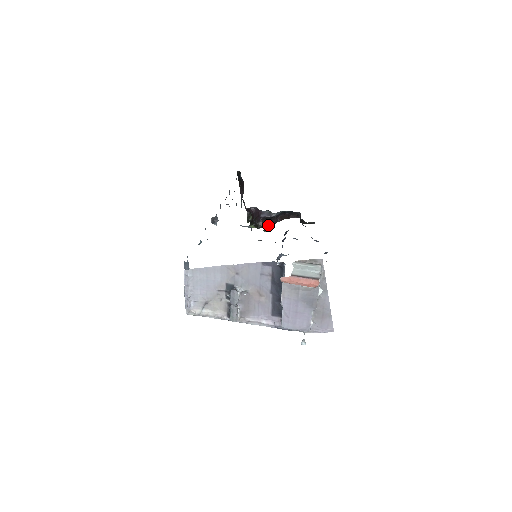
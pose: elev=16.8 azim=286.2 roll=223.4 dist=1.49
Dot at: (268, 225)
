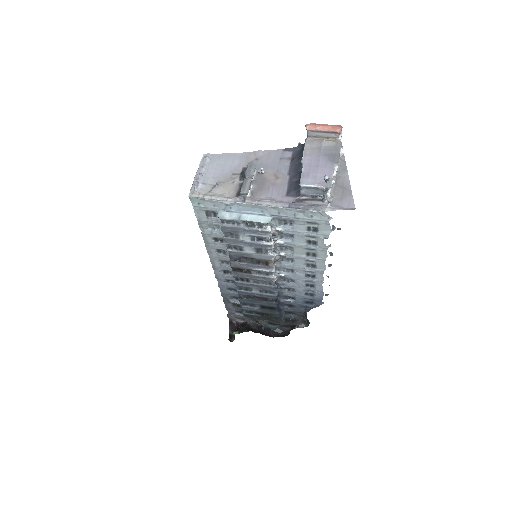
Dot at: (254, 332)
